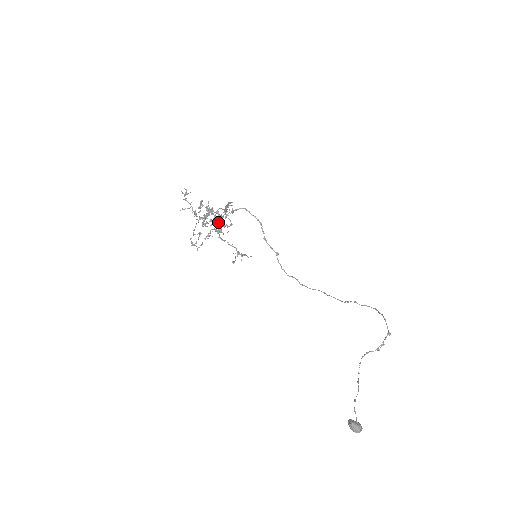
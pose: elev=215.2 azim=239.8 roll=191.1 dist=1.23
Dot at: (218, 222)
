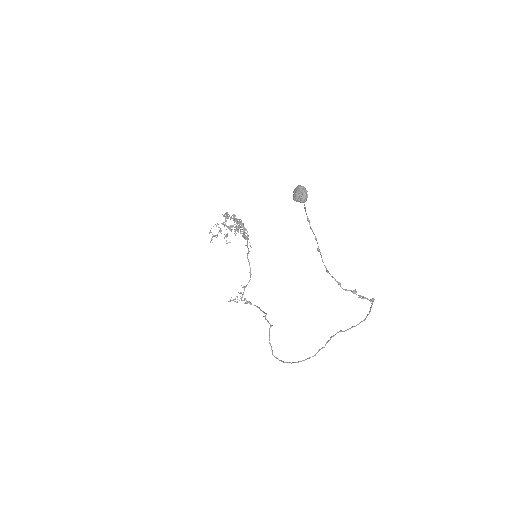
Dot at: (239, 226)
